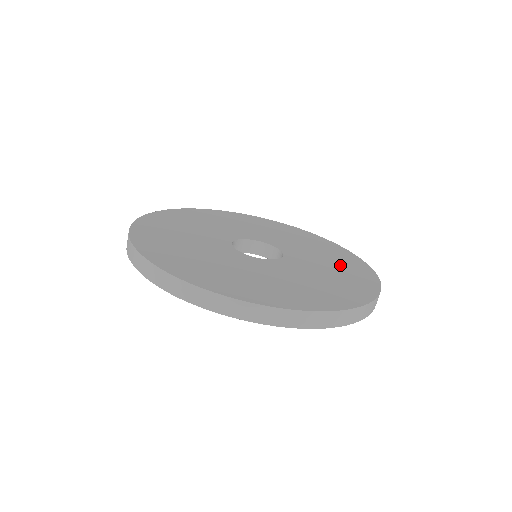
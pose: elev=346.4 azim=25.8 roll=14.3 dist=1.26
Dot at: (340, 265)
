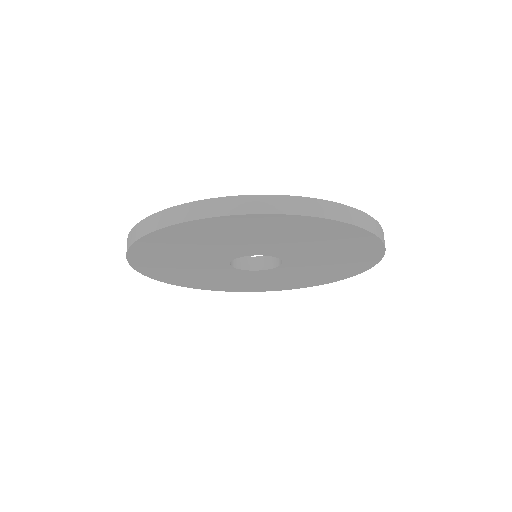
Dot at: occluded
